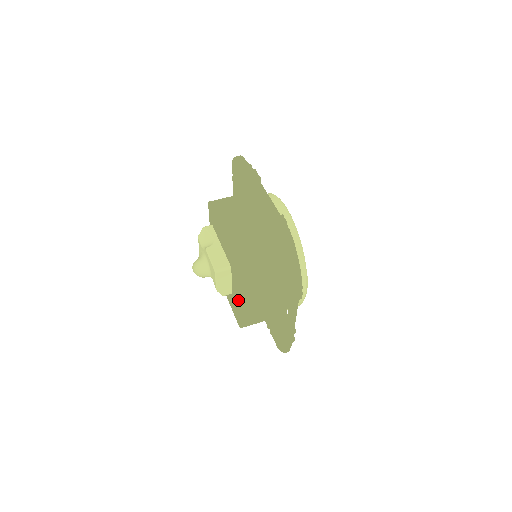
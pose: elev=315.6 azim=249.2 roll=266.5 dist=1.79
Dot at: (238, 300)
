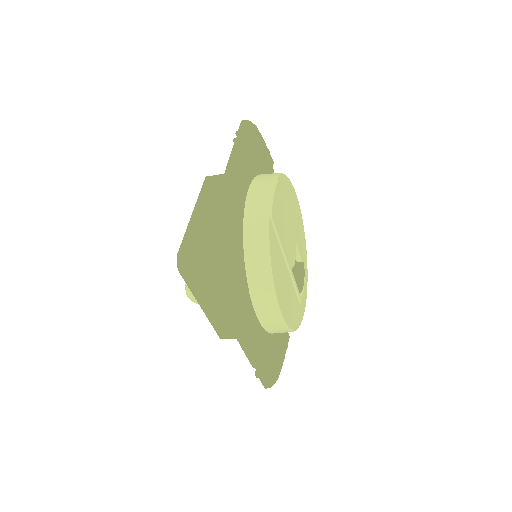
Dot at: occluded
